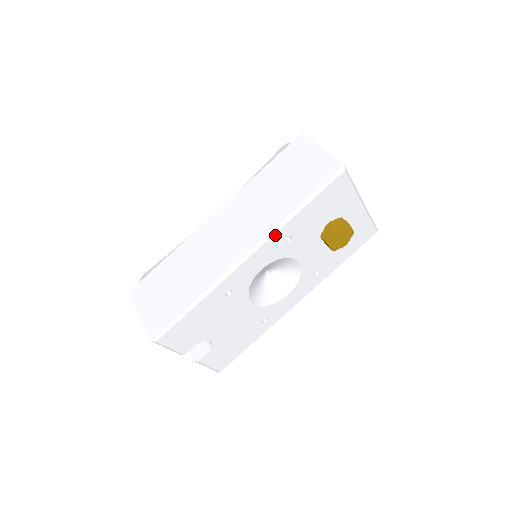
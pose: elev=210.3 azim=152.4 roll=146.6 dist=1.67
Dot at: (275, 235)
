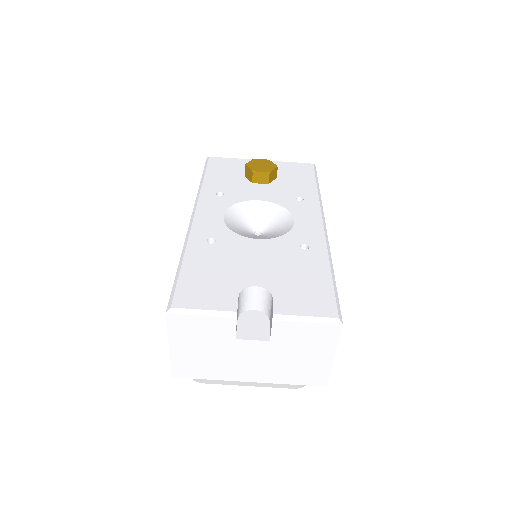
Dot at: (201, 197)
